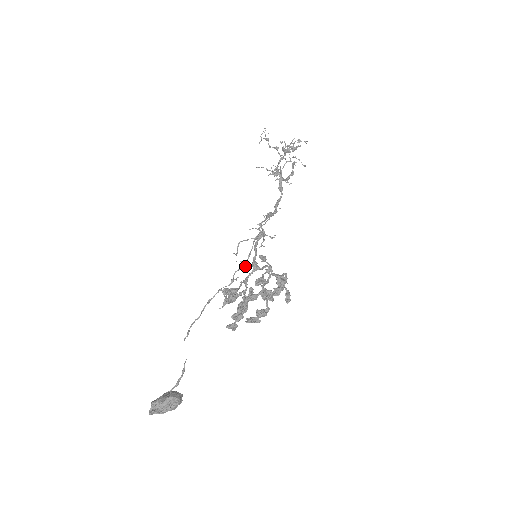
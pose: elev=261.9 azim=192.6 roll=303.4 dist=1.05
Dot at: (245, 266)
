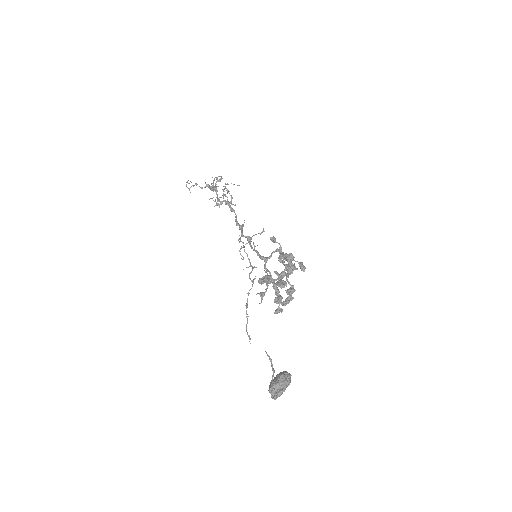
Dot at: (252, 269)
